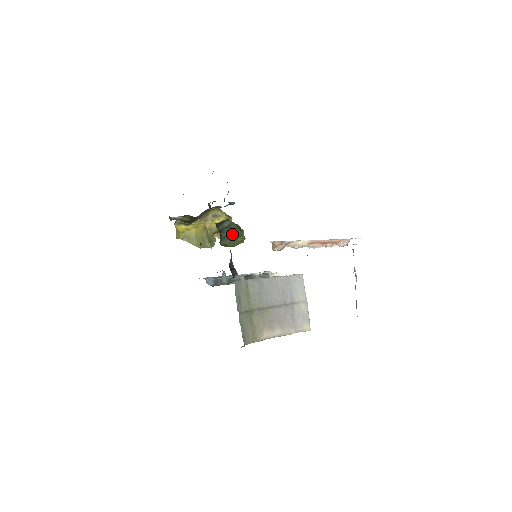
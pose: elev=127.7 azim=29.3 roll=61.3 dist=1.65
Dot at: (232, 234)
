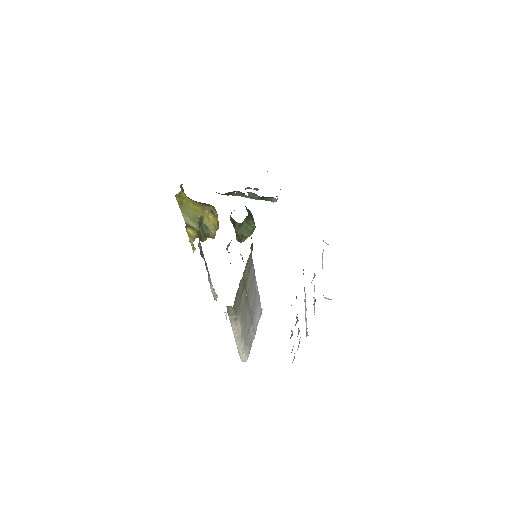
Dot at: (253, 222)
